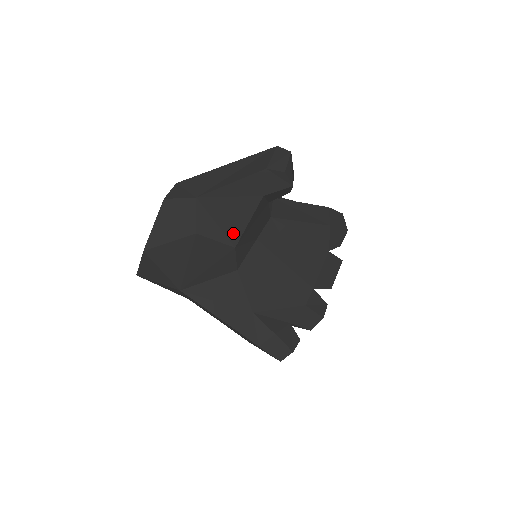
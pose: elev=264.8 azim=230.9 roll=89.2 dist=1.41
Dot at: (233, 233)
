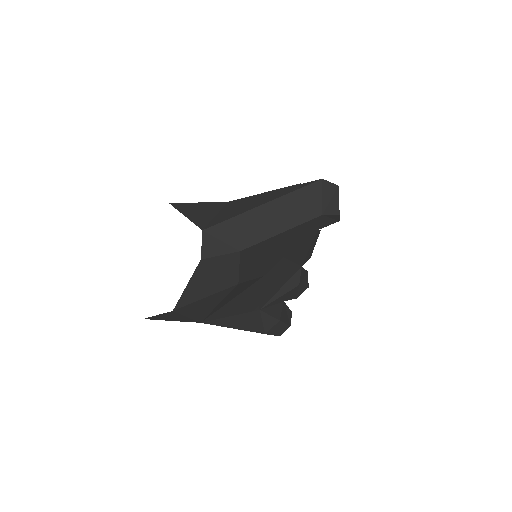
Dot at: (267, 267)
